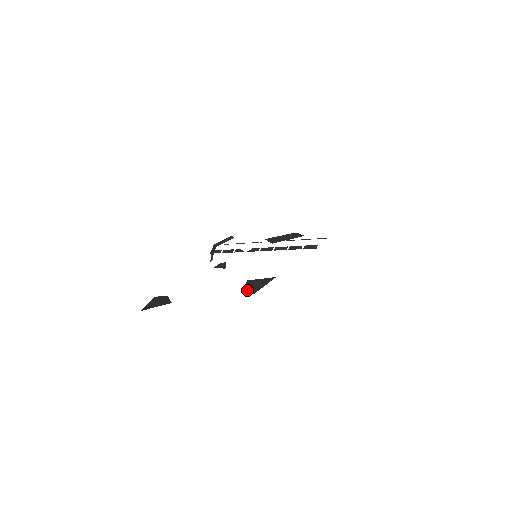
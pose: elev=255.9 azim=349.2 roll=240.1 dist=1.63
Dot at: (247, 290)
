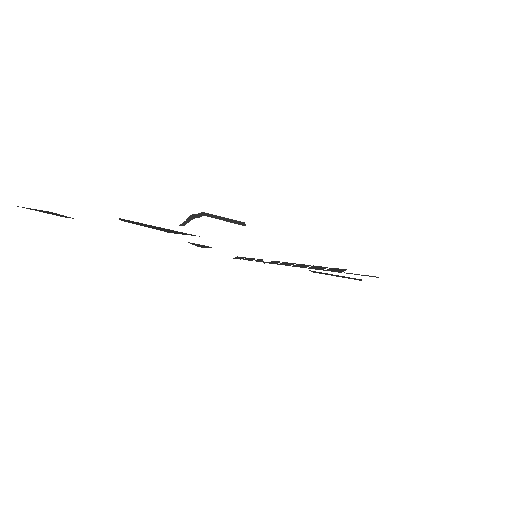
Dot at: (132, 222)
